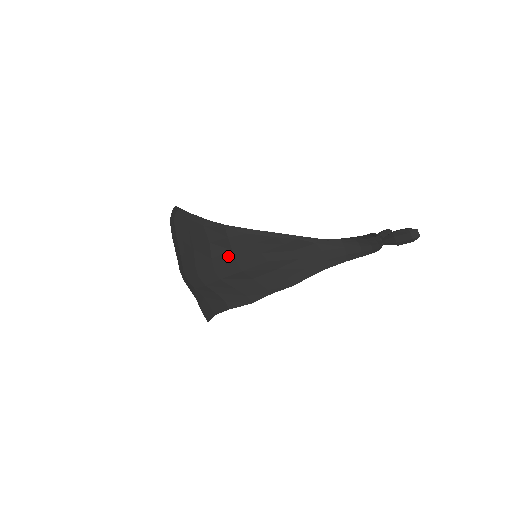
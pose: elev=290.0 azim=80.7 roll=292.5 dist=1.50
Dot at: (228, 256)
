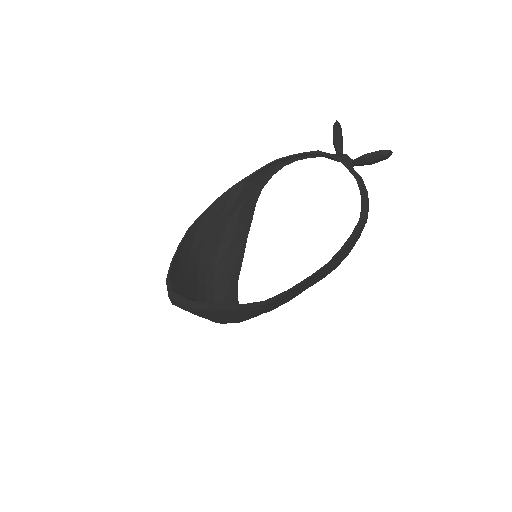
Dot at: (268, 308)
